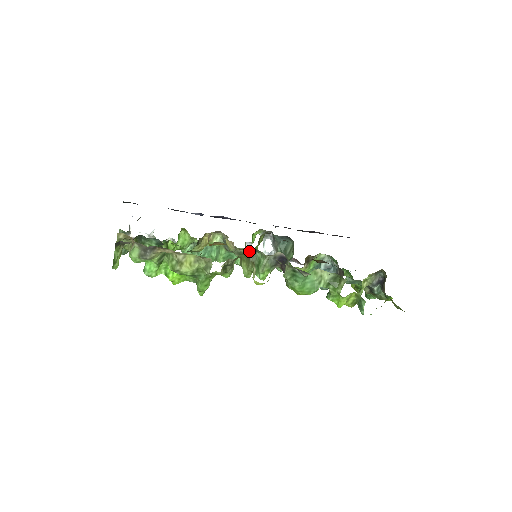
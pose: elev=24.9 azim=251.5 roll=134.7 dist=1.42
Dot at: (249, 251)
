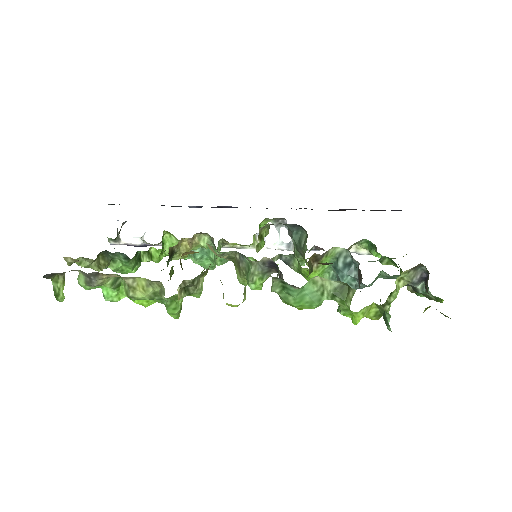
Dot at: (237, 255)
